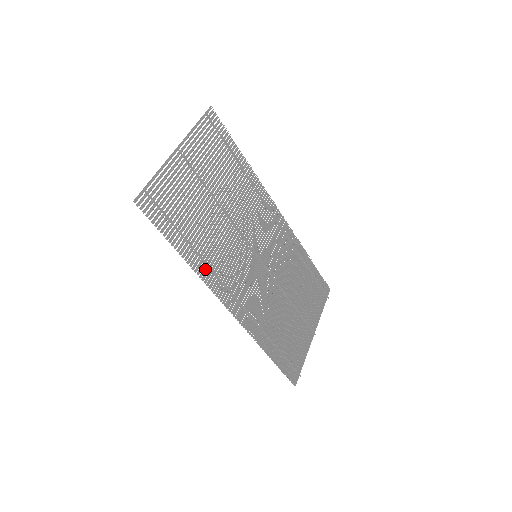
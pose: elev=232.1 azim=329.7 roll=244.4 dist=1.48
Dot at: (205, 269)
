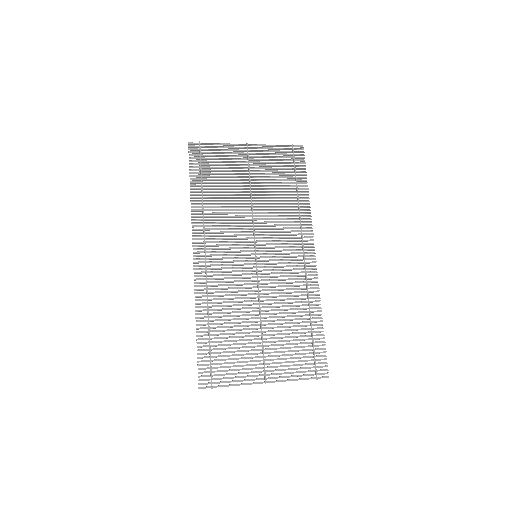
Dot at: (201, 217)
